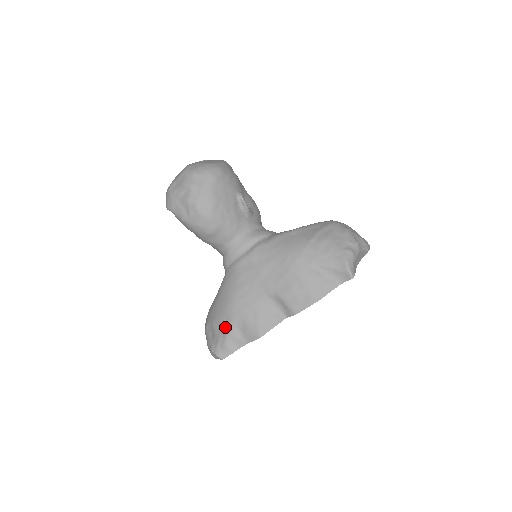
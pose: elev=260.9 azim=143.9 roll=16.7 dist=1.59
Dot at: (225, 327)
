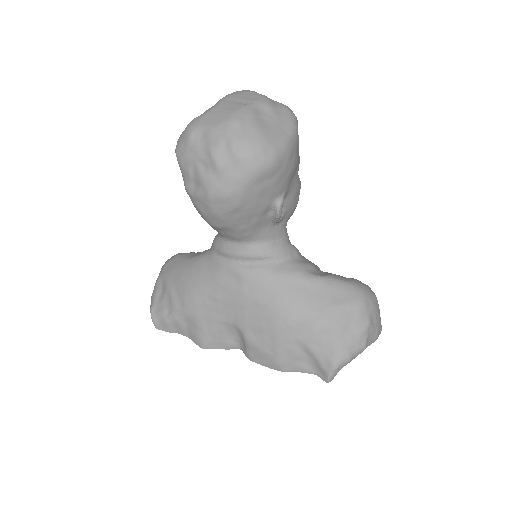
Dot at: (174, 309)
